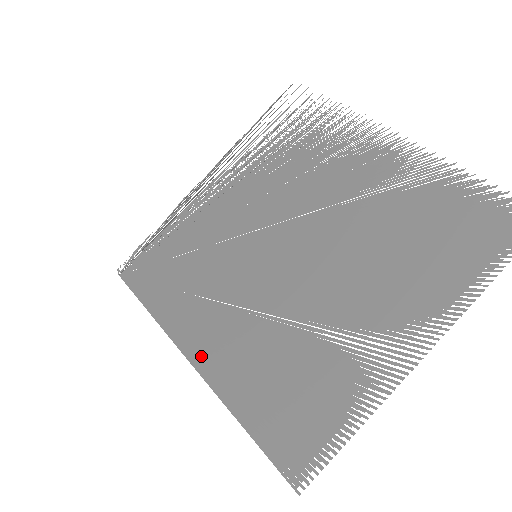
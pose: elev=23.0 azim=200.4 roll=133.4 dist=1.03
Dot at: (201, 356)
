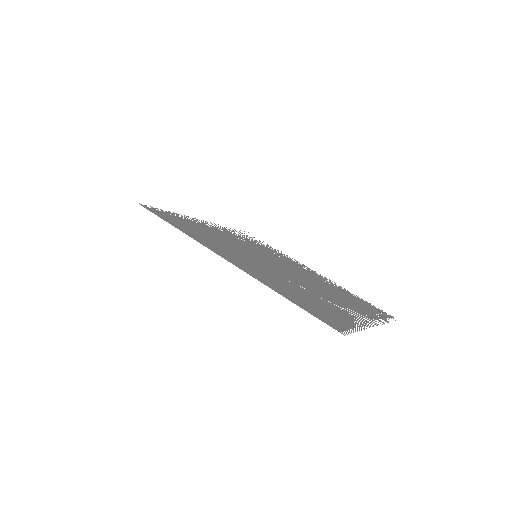
Dot at: (234, 262)
